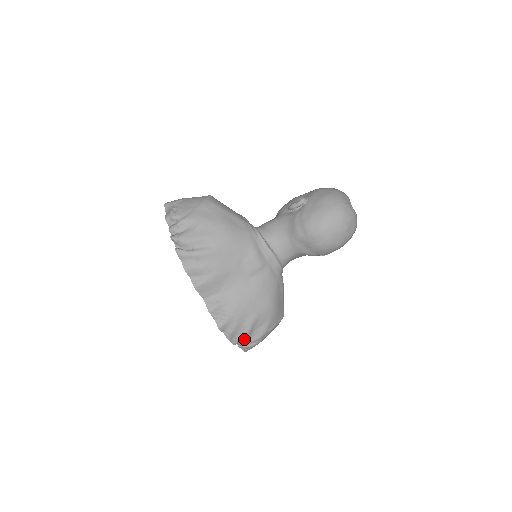
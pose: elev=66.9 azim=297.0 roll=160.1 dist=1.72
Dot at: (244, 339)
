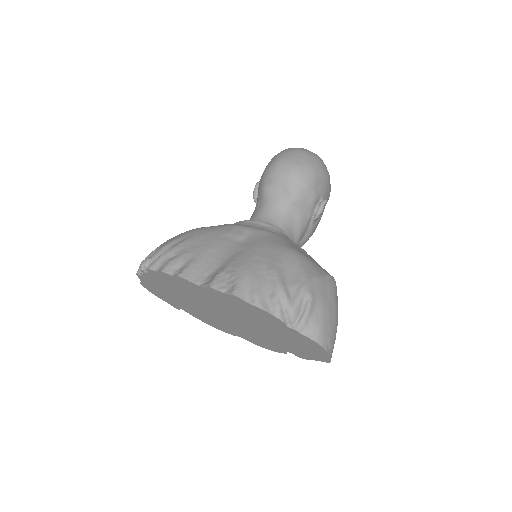
Dot at: (282, 296)
